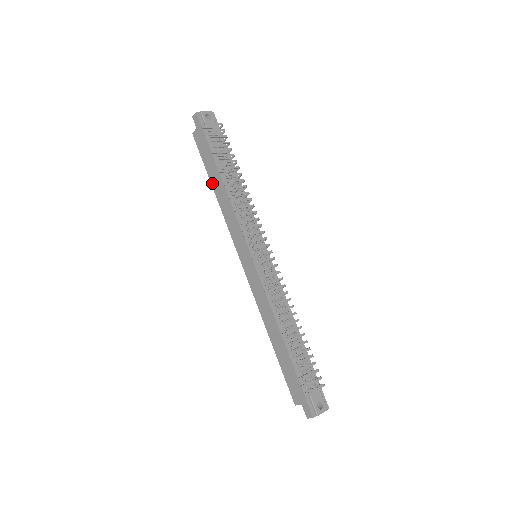
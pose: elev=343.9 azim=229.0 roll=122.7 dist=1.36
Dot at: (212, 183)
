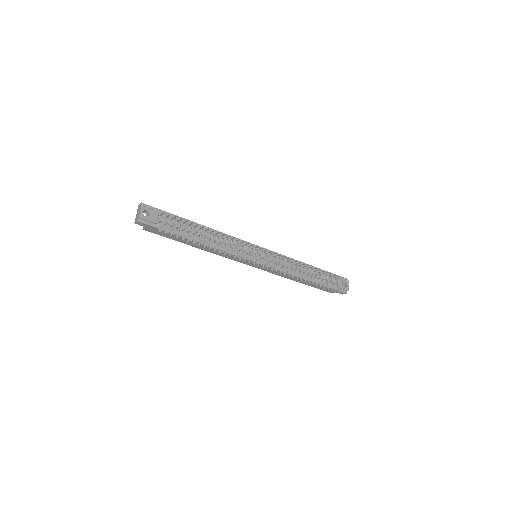
Dot at: (190, 245)
